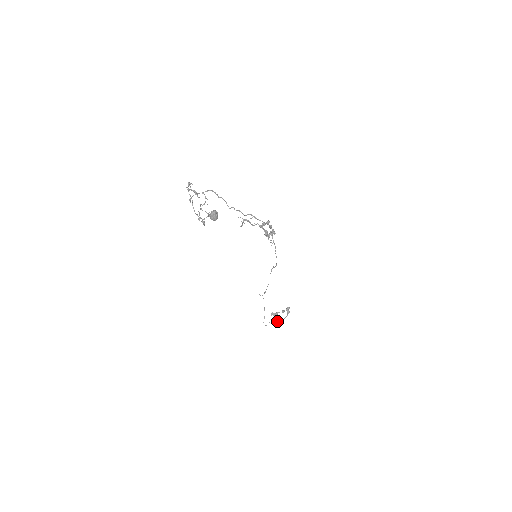
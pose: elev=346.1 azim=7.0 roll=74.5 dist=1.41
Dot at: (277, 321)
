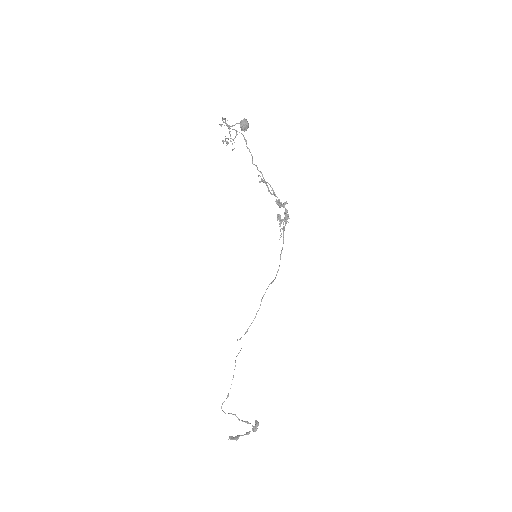
Dot at: occluded
